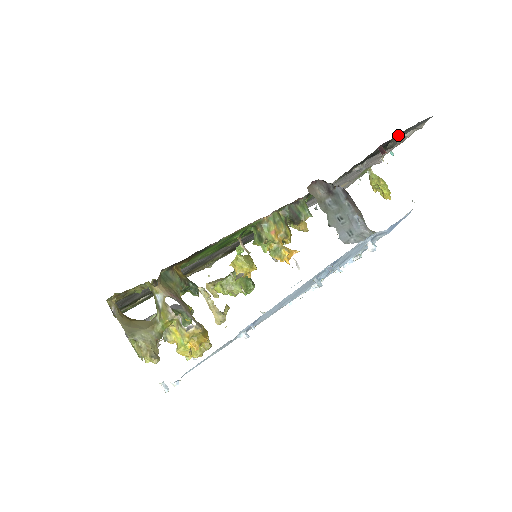
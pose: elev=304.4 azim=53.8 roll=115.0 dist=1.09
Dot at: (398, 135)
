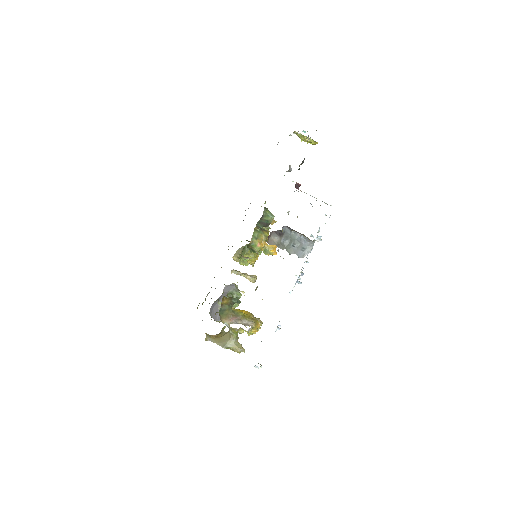
Dot at: occluded
